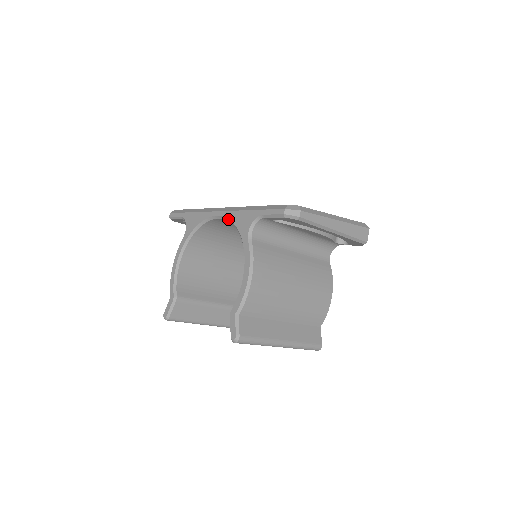
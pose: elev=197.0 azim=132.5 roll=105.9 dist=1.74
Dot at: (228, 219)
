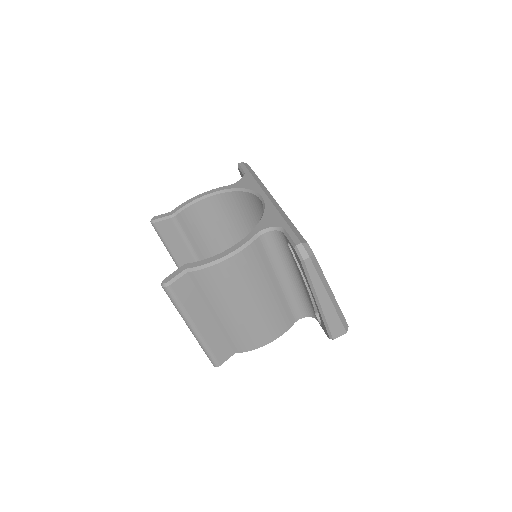
Dot at: (265, 207)
